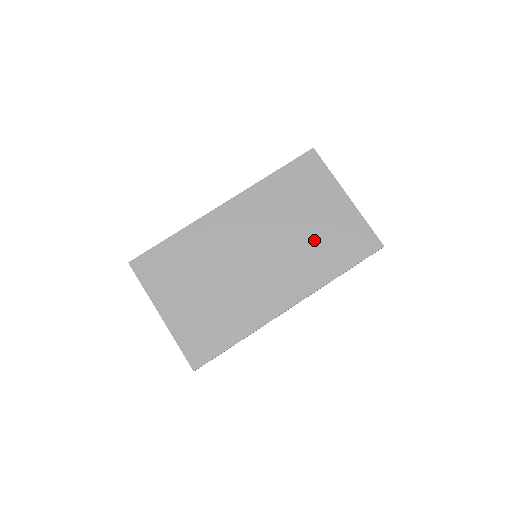
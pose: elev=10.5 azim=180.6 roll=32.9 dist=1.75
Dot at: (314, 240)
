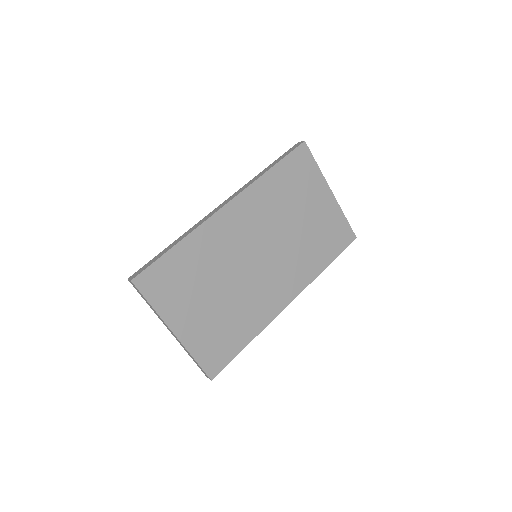
Dot at: (307, 237)
